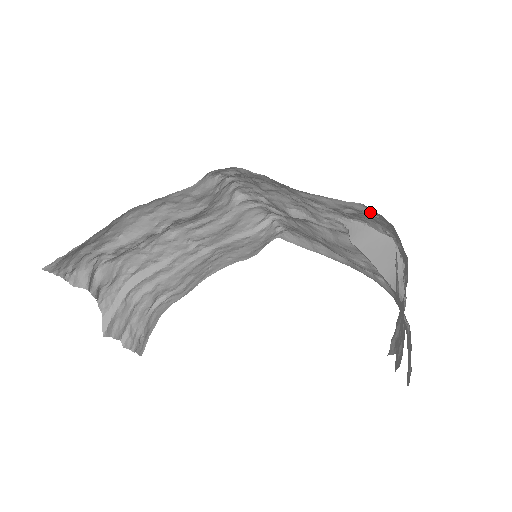
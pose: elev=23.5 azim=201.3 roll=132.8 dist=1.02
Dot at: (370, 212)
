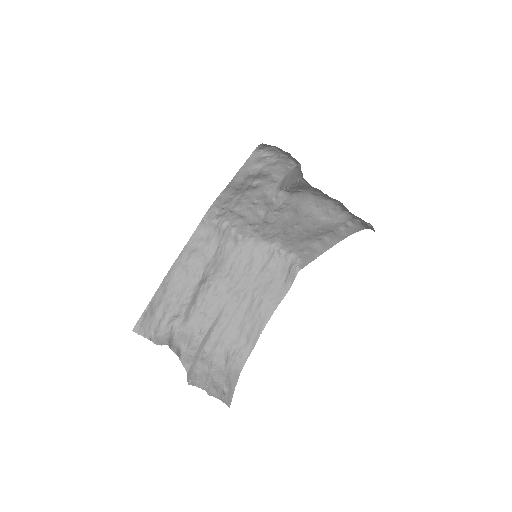
Dot at: (264, 154)
